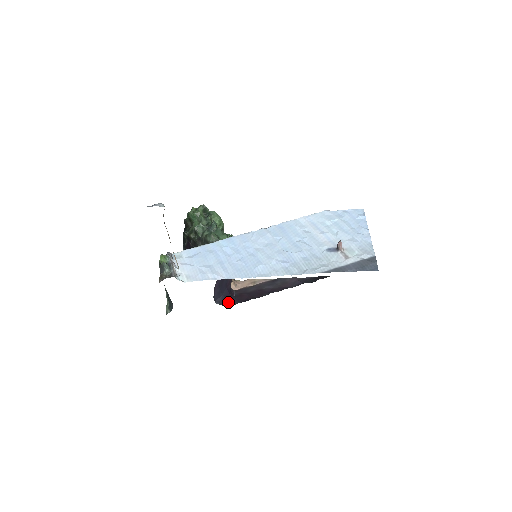
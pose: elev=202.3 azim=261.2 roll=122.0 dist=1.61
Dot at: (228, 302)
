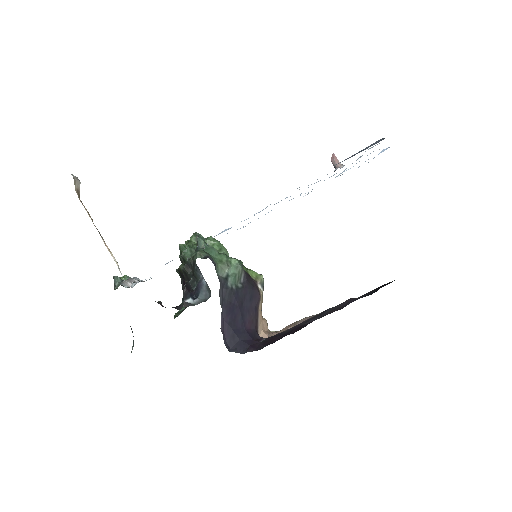
Dot at: (250, 348)
